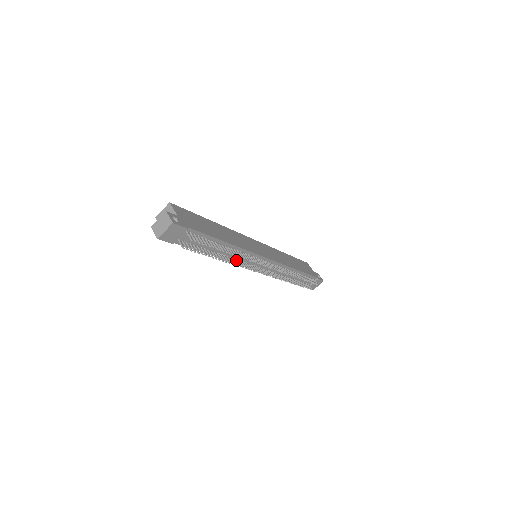
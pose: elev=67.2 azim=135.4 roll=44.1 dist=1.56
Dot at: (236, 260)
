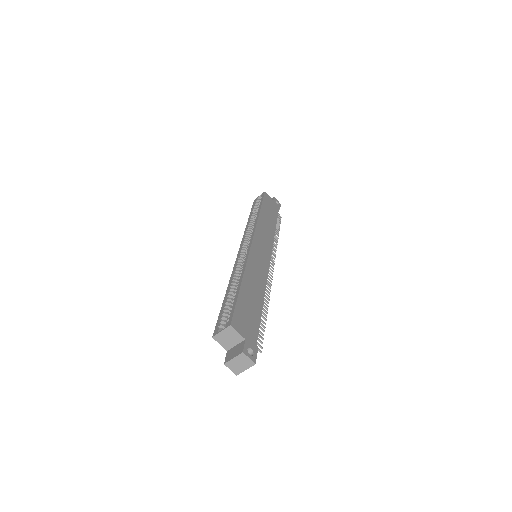
Dot at: occluded
